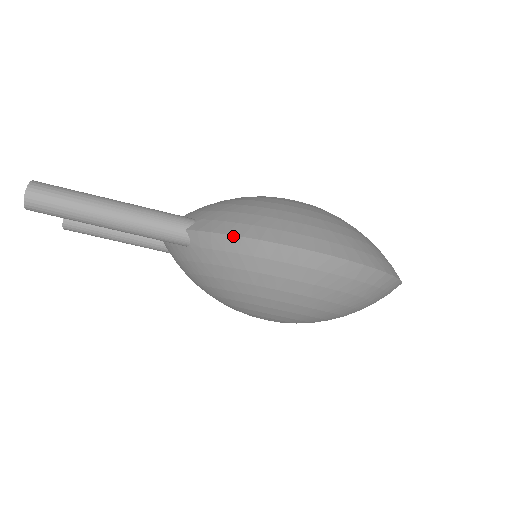
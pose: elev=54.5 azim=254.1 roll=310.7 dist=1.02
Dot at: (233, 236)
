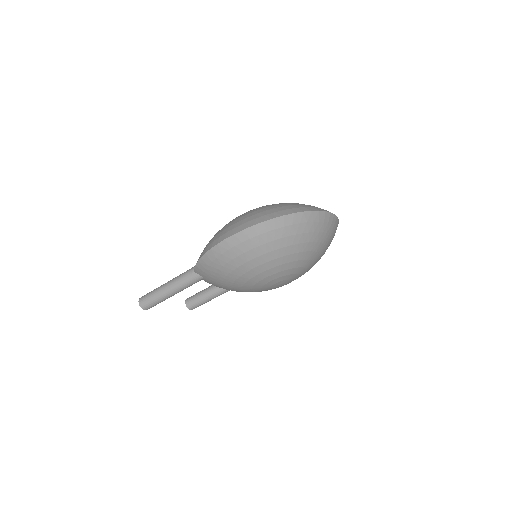
Dot at: (199, 260)
